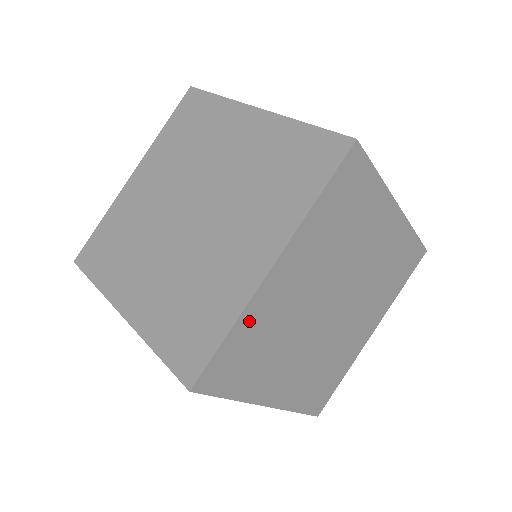
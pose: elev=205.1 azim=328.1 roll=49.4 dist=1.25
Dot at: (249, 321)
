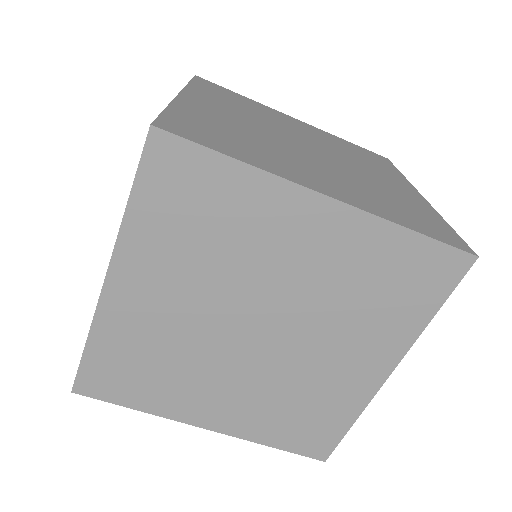
Dot at: occluded
